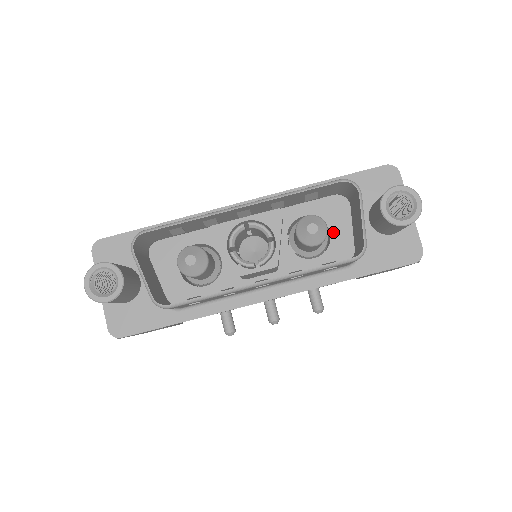
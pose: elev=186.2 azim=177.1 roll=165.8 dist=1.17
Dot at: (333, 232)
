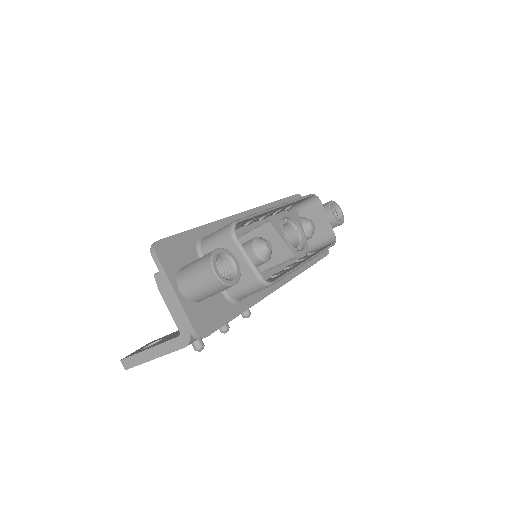
Dot at: occluded
